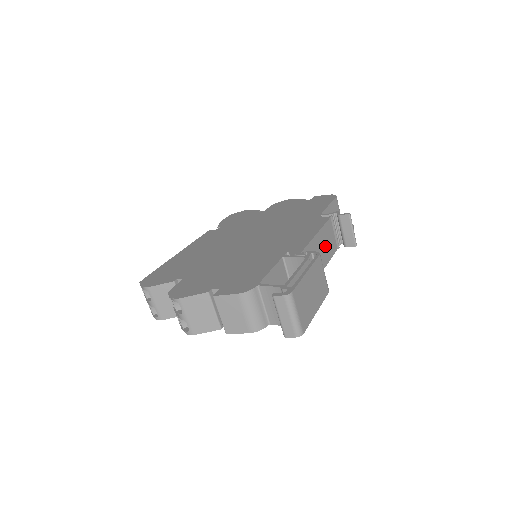
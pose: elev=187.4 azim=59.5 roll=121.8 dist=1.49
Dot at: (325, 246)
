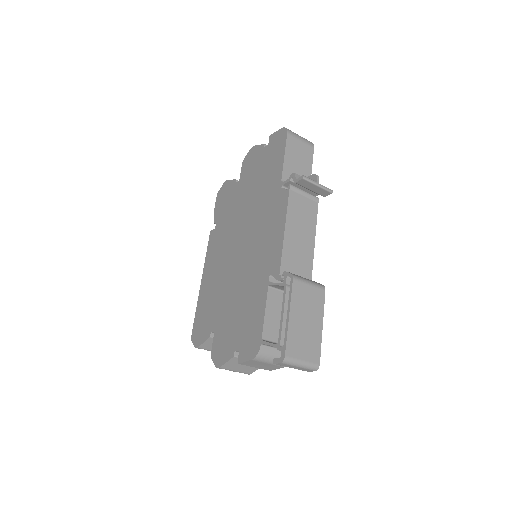
Dot at: (302, 225)
